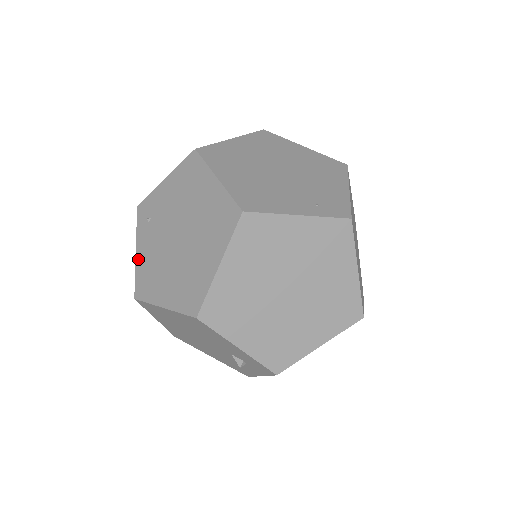
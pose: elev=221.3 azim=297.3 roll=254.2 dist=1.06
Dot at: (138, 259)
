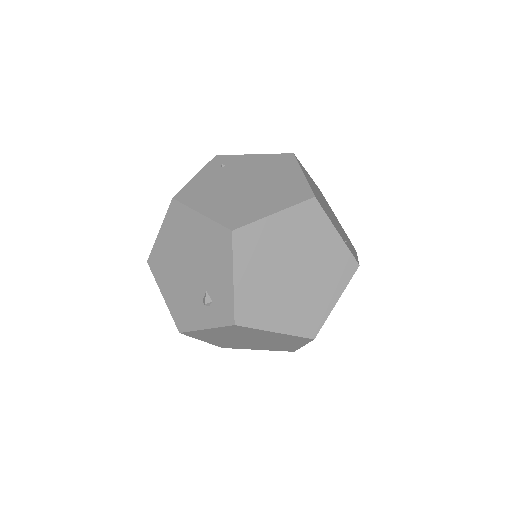
Dot at: (195, 180)
